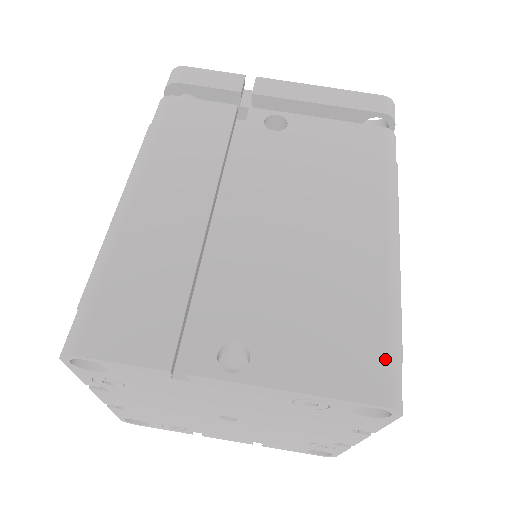
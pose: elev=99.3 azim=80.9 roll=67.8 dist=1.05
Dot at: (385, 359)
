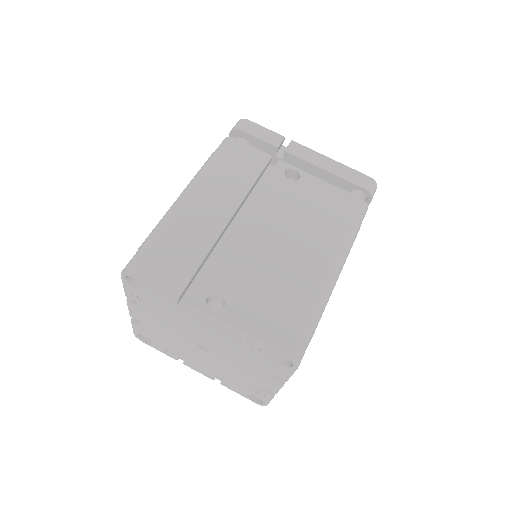
Dot at: (300, 333)
